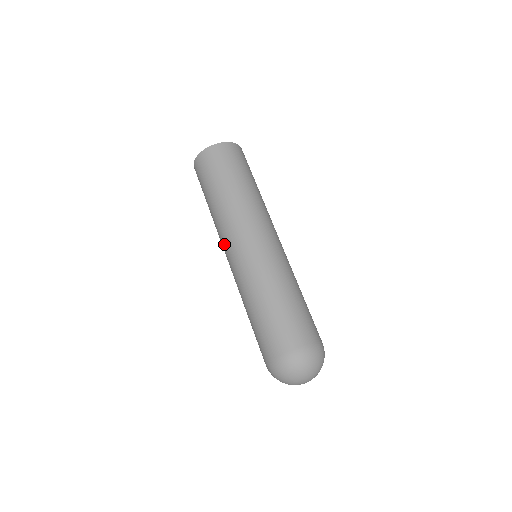
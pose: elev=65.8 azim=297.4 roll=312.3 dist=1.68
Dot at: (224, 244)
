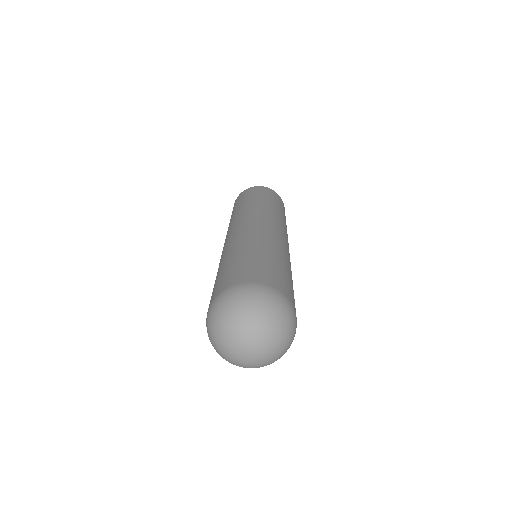
Dot at: occluded
